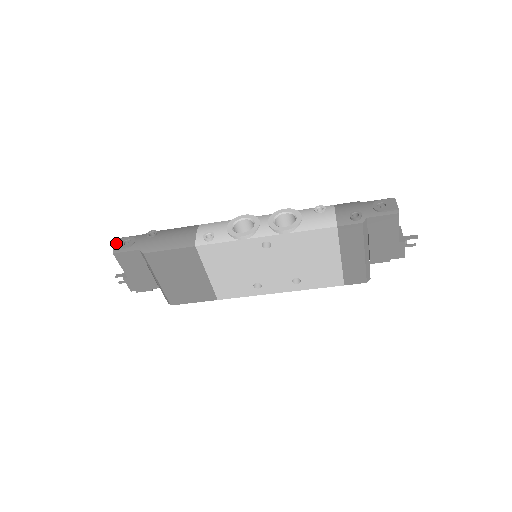
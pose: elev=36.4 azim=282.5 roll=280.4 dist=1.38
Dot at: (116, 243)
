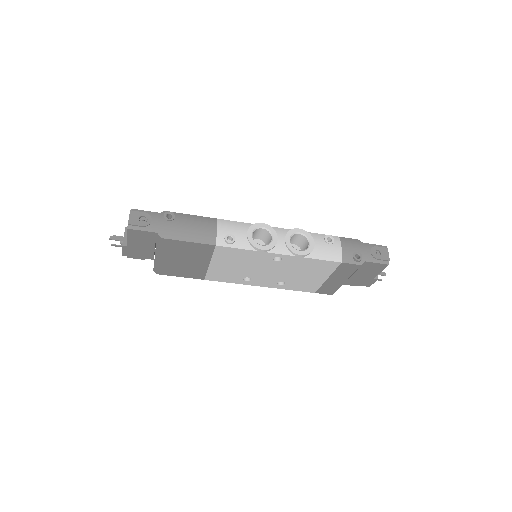
Dot at: (130, 217)
